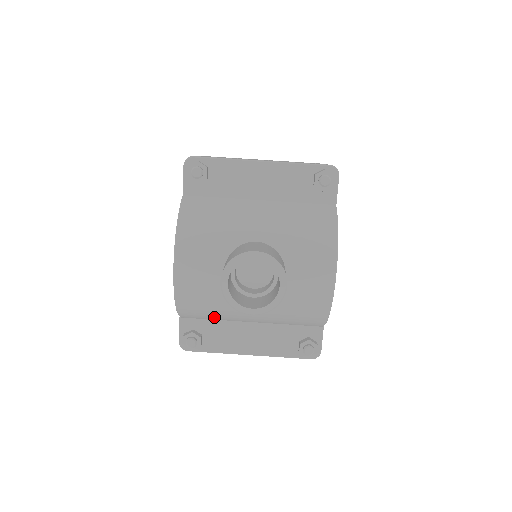
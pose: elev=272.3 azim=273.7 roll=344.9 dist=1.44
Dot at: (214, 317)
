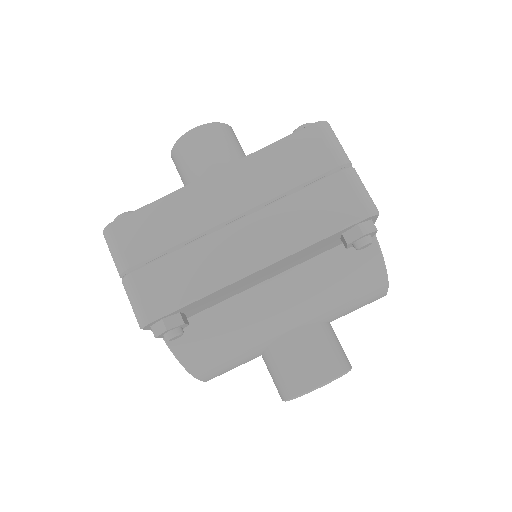
Dot at: occluded
